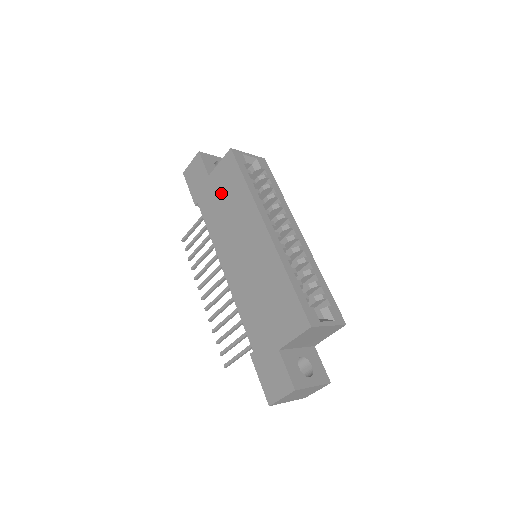
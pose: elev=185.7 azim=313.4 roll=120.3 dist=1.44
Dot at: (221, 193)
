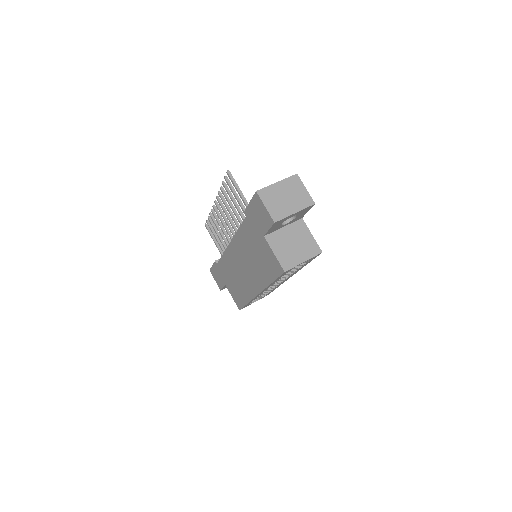
Dot at: (259, 252)
